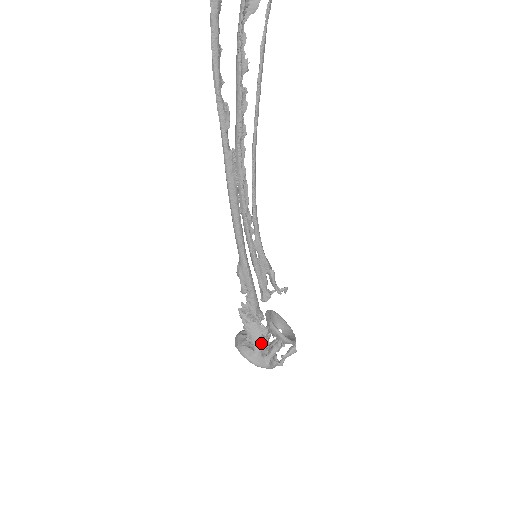
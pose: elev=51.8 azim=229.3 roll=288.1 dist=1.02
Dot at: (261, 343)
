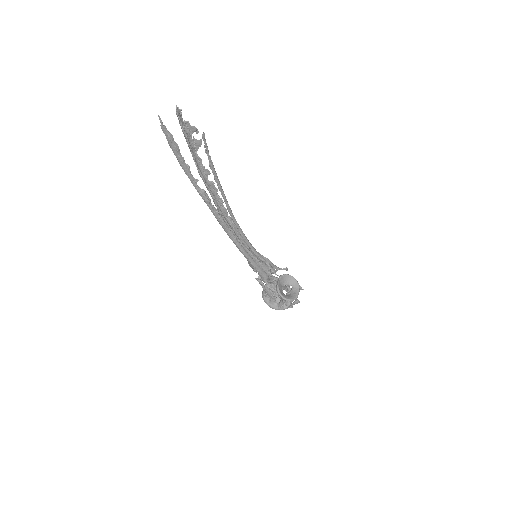
Dot at: (273, 297)
